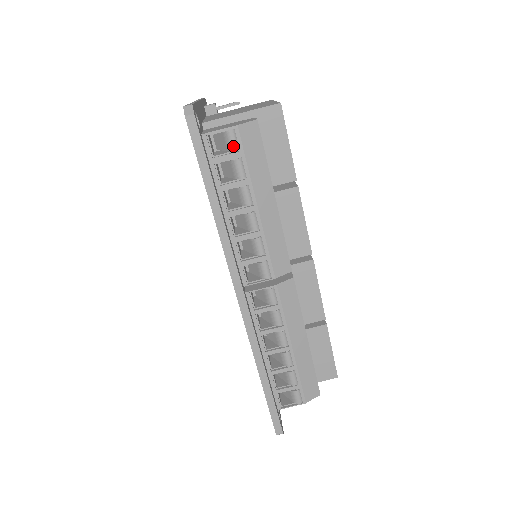
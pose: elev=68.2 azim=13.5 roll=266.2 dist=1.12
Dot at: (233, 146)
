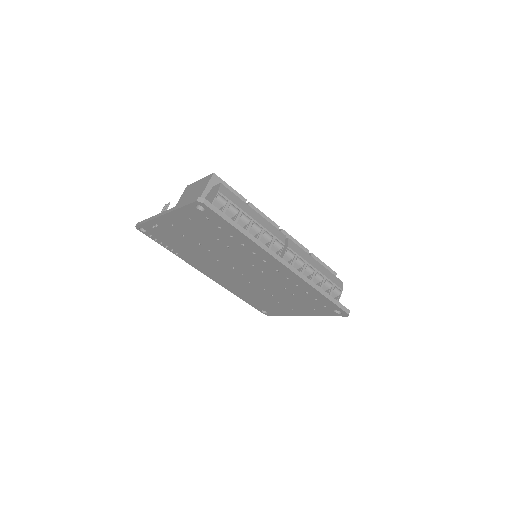
Dot at: (224, 201)
